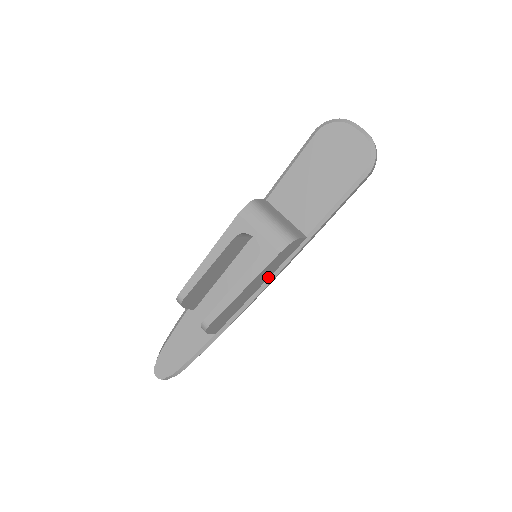
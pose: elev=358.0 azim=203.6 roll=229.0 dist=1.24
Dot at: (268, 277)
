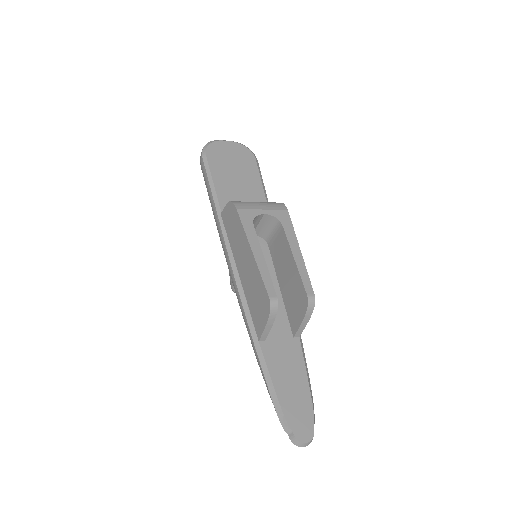
Dot at: occluded
